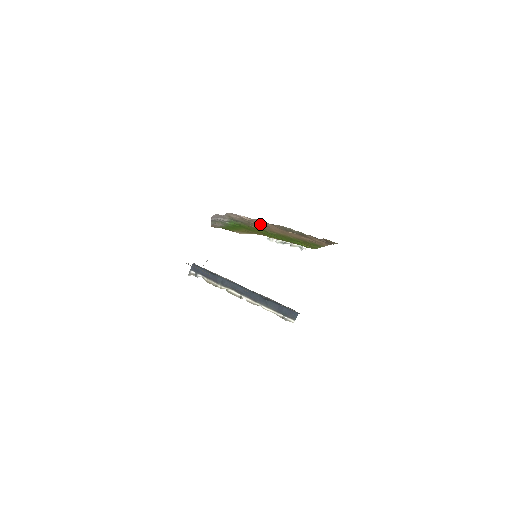
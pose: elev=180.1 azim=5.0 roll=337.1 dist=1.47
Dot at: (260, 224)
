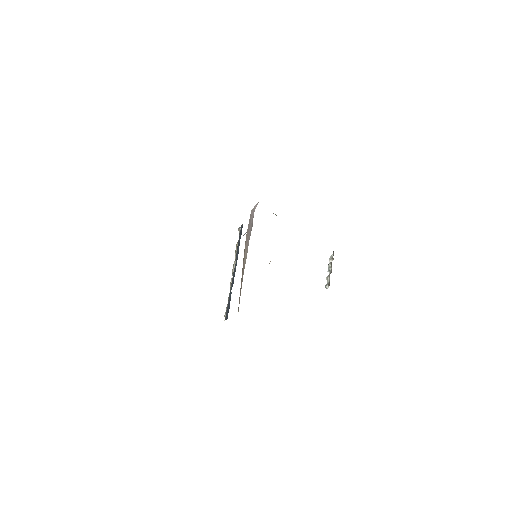
Dot at: occluded
